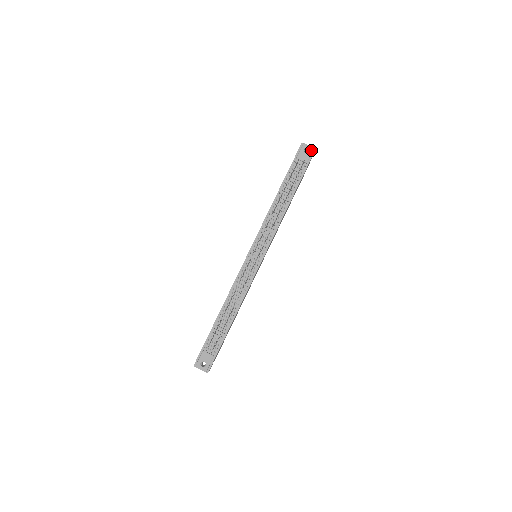
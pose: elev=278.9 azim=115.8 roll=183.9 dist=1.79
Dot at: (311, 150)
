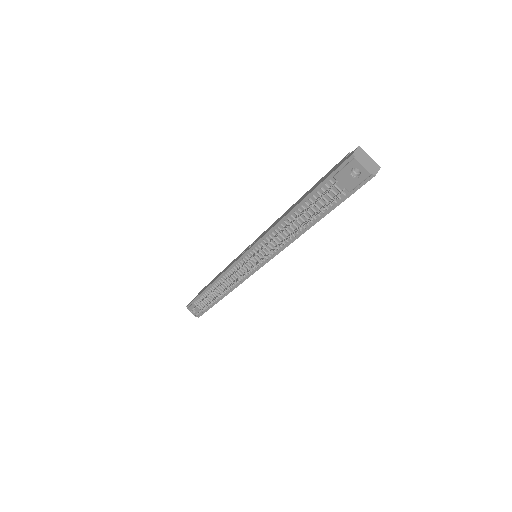
Dot at: (364, 176)
